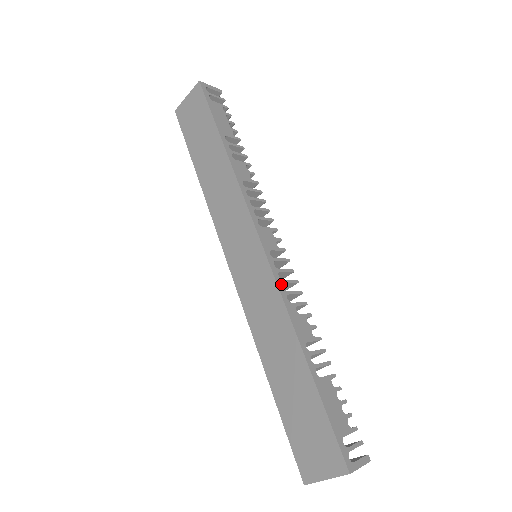
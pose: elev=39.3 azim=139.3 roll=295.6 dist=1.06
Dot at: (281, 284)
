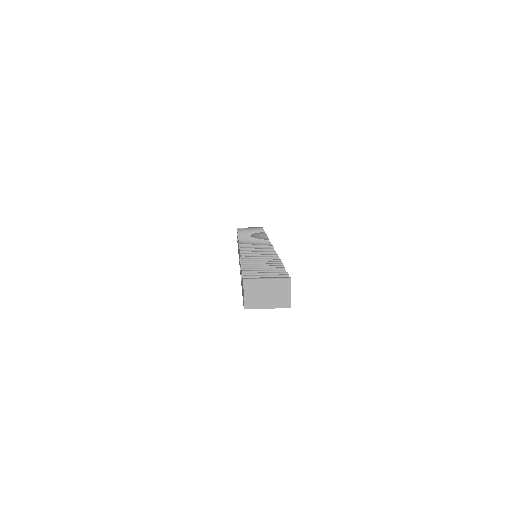
Dot at: occluded
